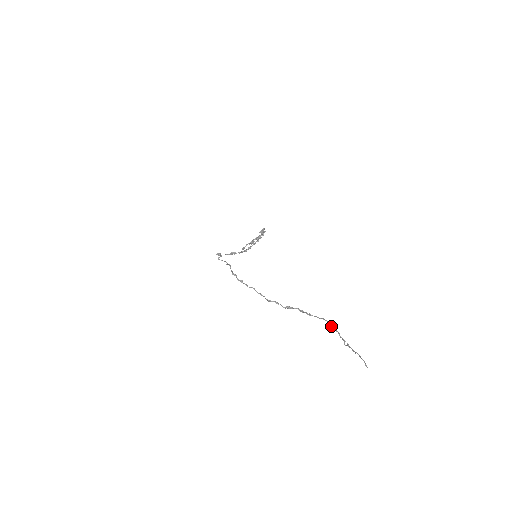
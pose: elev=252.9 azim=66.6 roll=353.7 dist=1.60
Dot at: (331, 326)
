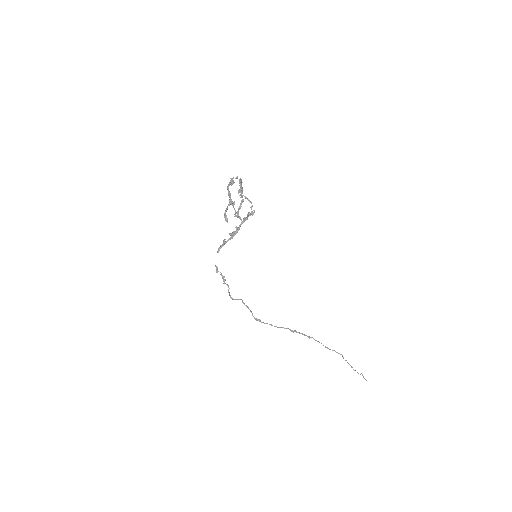
Dot at: occluded
